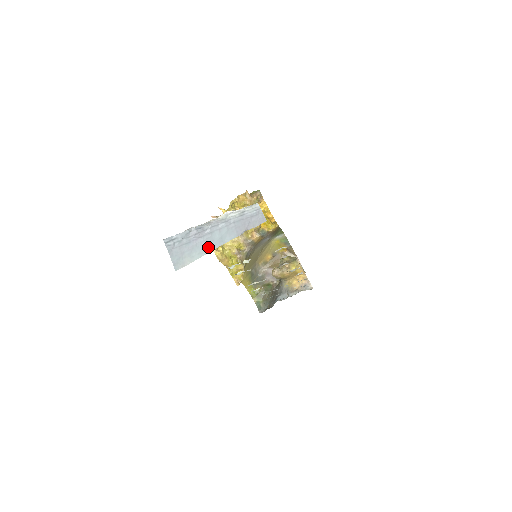
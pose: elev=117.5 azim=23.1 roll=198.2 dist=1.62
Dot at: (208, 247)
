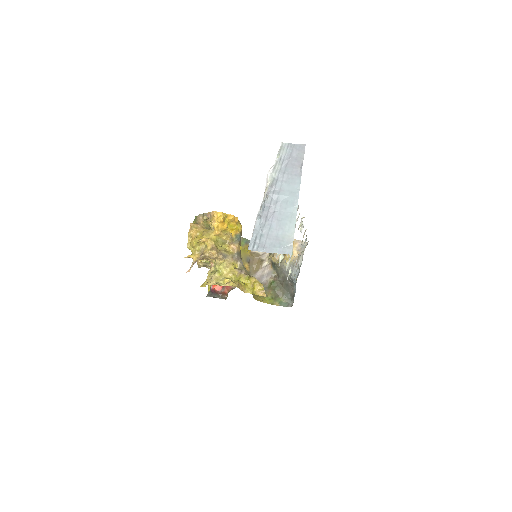
Dot at: (290, 210)
